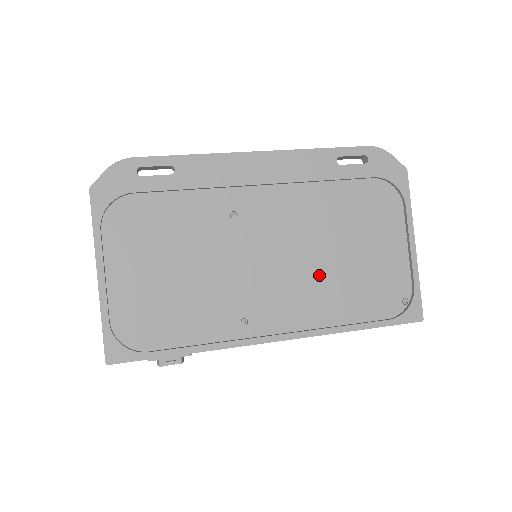
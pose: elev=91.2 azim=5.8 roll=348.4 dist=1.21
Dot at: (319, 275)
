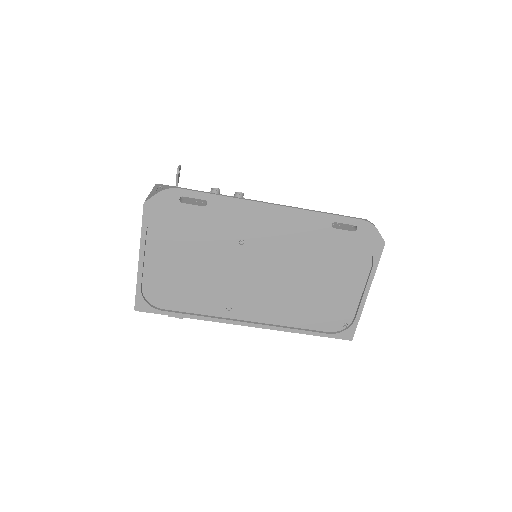
Dot at: (290, 294)
